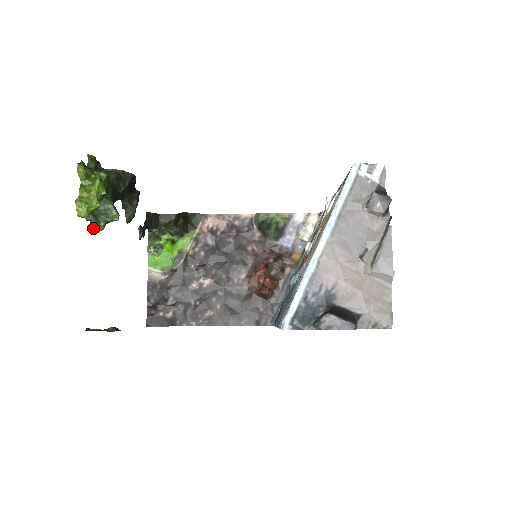
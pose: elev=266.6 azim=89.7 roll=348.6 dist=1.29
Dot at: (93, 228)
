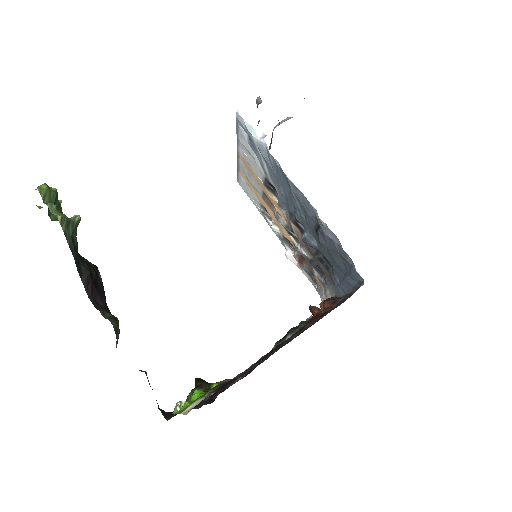
Dot at: (56, 216)
